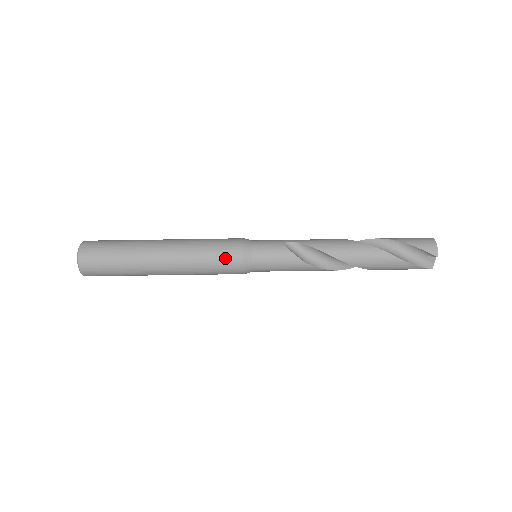
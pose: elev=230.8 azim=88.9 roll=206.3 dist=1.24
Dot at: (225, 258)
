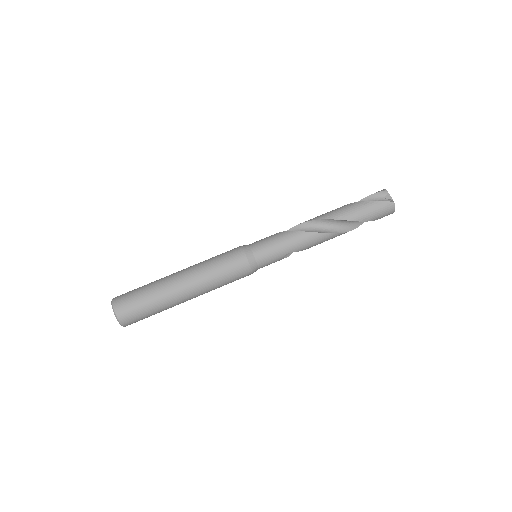
Dot at: (228, 252)
